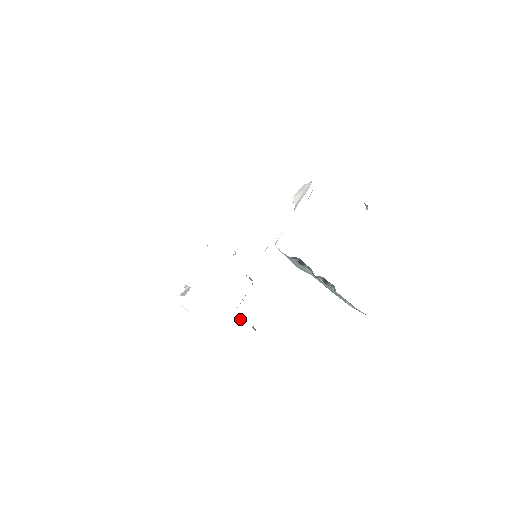
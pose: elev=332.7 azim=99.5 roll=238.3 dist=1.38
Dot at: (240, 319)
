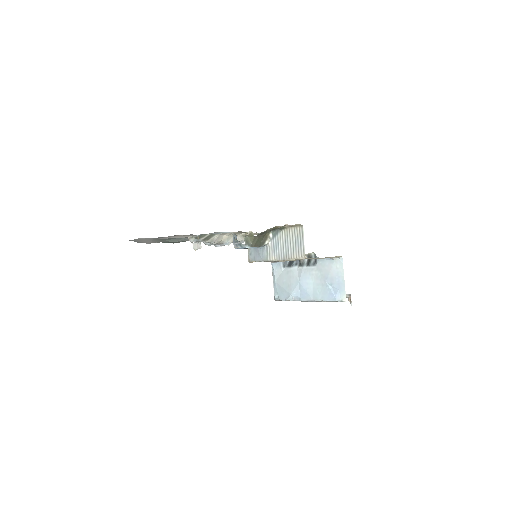
Dot at: (235, 243)
